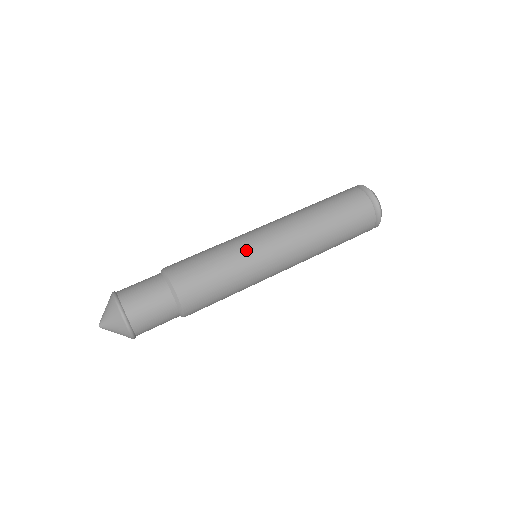
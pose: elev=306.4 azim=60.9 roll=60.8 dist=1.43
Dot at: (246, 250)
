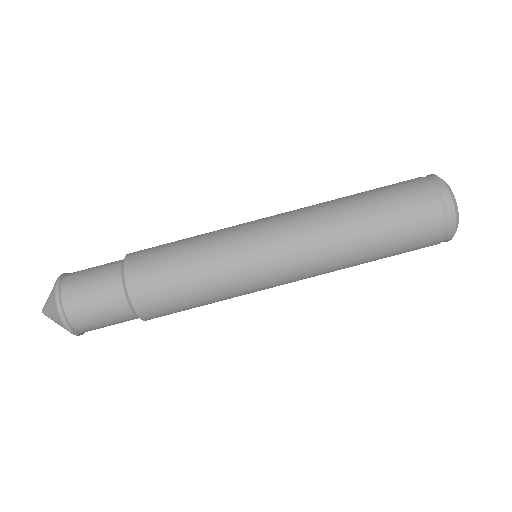
Dot at: (246, 293)
